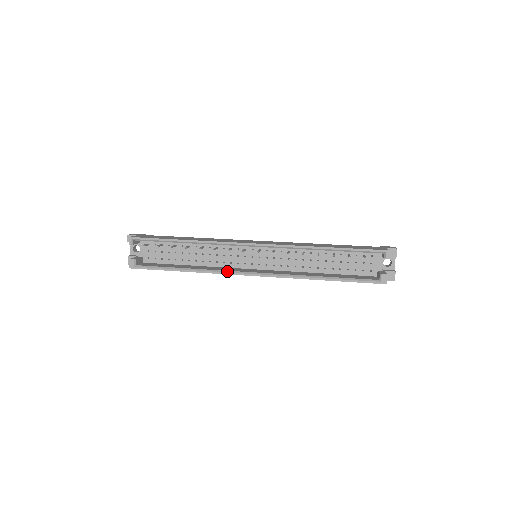
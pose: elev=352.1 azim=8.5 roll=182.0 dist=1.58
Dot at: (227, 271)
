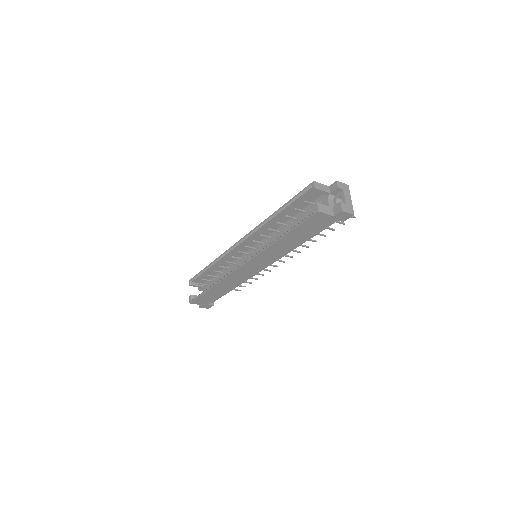
Dot at: (230, 273)
